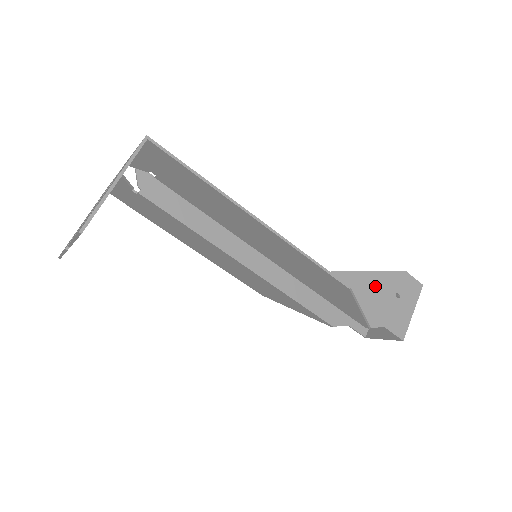
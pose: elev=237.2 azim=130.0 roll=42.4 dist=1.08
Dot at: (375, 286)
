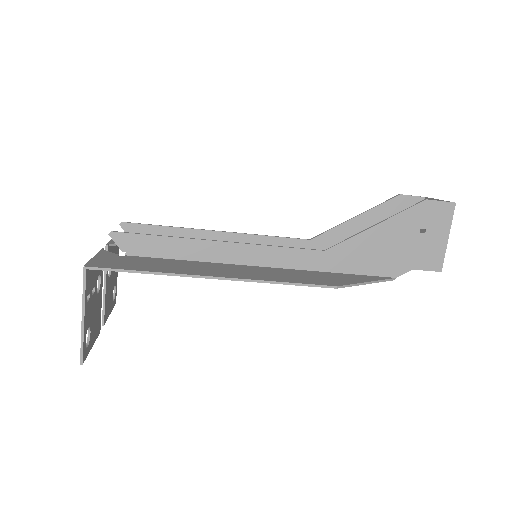
Dot at: (390, 235)
